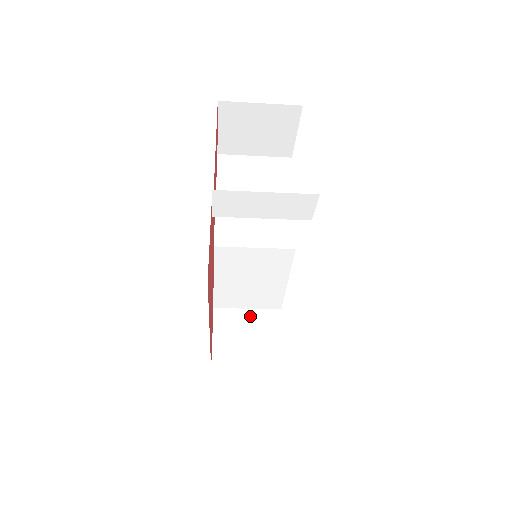
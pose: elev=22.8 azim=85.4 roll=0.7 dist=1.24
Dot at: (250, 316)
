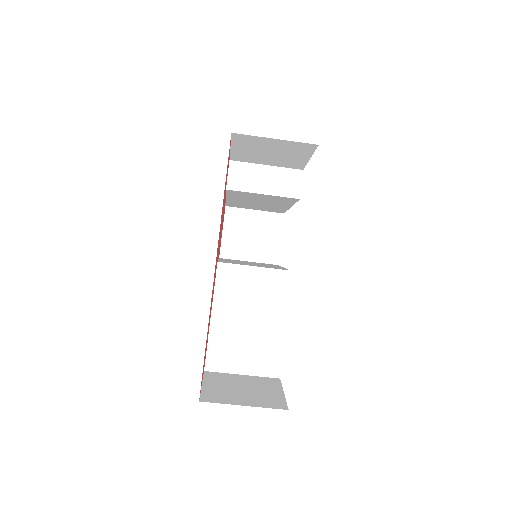
Dot at: (245, 378)
